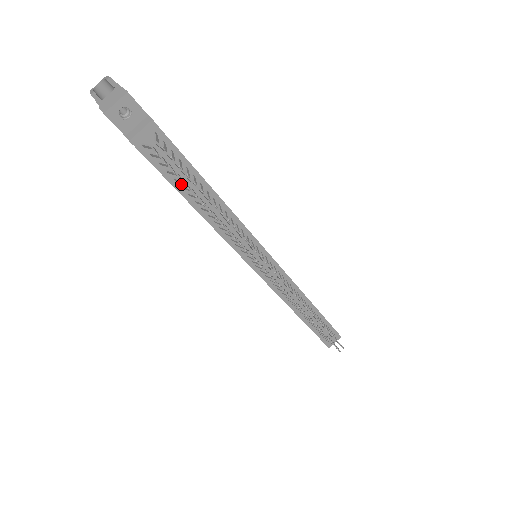
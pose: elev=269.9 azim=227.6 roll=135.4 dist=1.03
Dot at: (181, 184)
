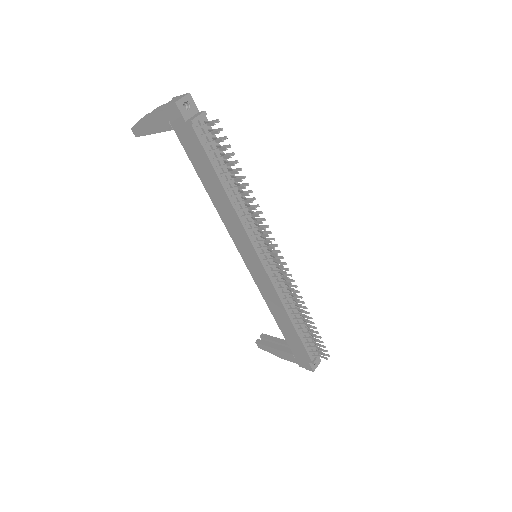
Dot at: (217, 165)
